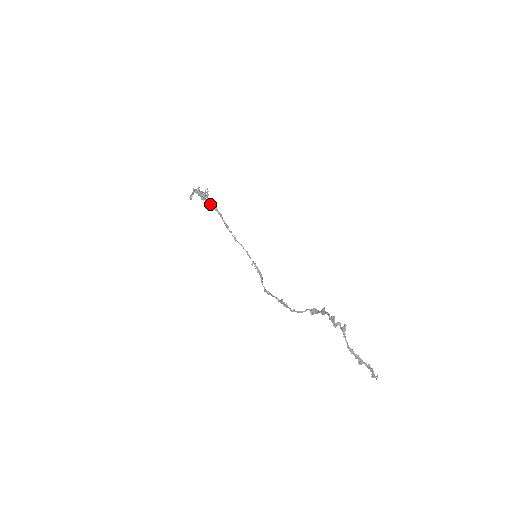
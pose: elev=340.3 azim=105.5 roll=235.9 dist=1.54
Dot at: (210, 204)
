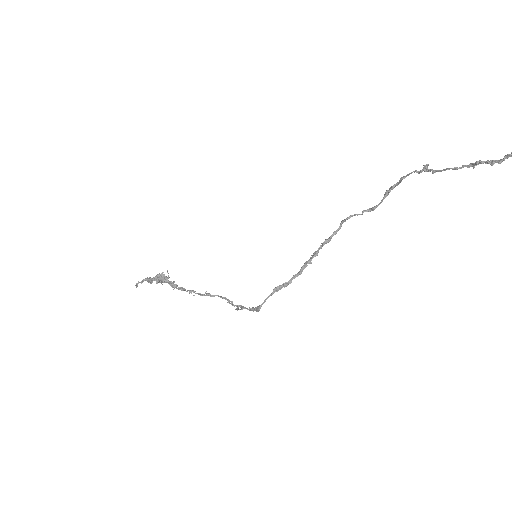
Dot at: (169, 281)
